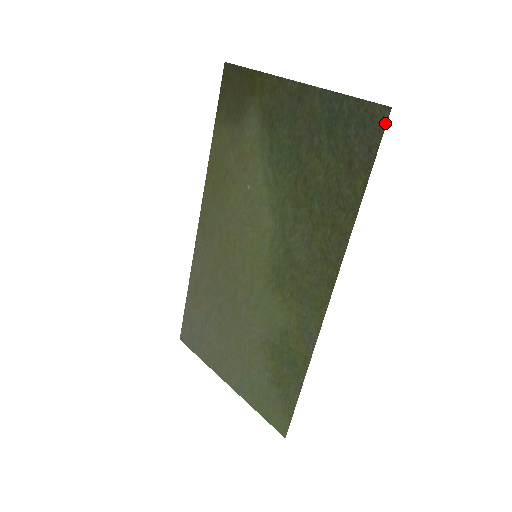
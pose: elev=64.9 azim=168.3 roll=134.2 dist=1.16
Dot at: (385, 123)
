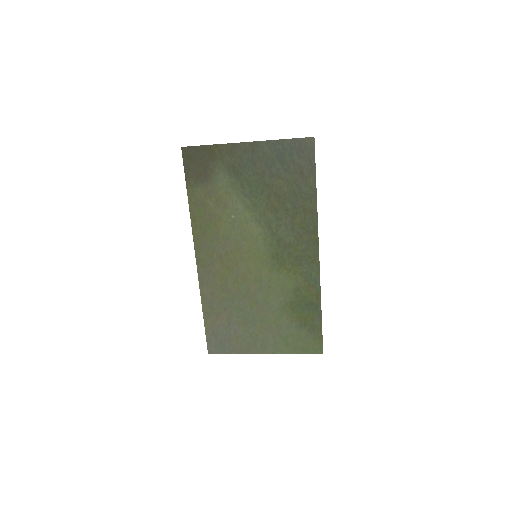
Dot at: (314, 146)
